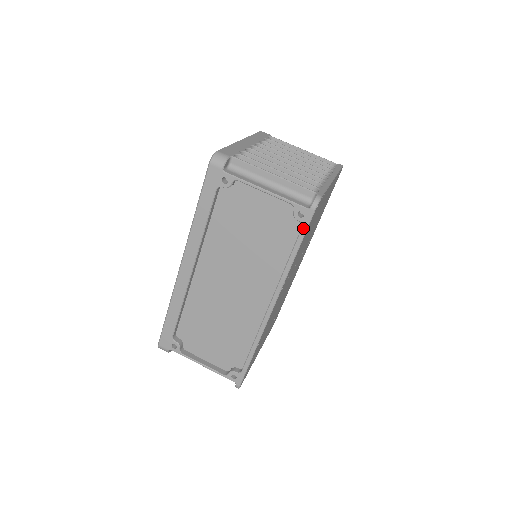
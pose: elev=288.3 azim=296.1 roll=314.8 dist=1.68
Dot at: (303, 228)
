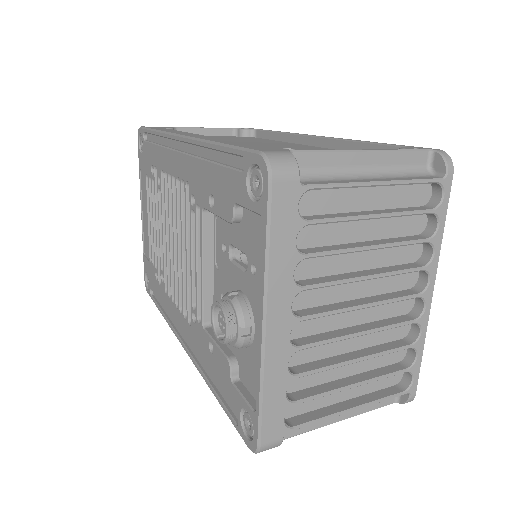
Dot at: (258, 129)
